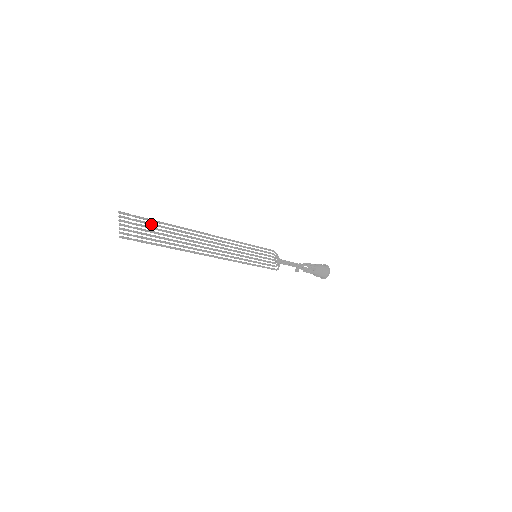
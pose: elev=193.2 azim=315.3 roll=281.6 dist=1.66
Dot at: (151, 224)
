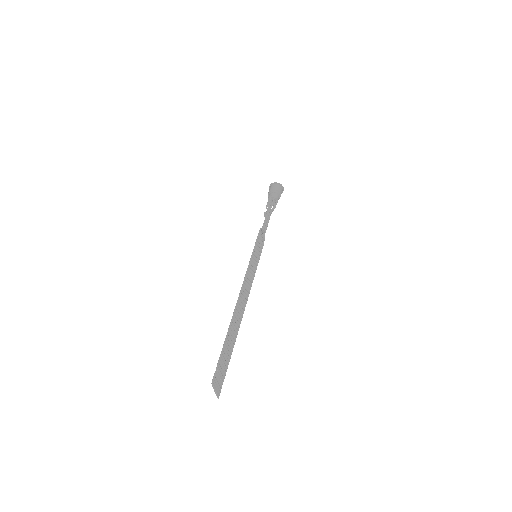
Dot at: (224, 355)
